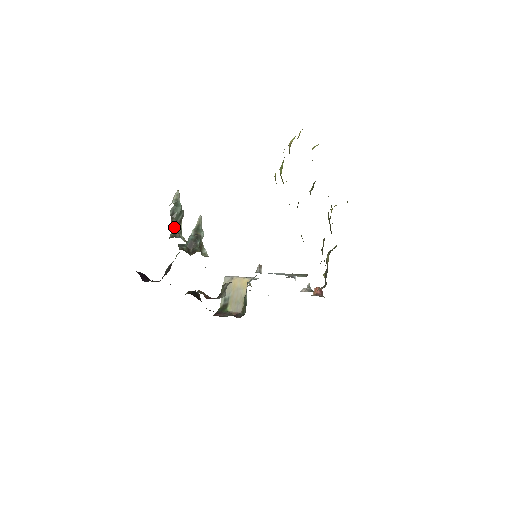
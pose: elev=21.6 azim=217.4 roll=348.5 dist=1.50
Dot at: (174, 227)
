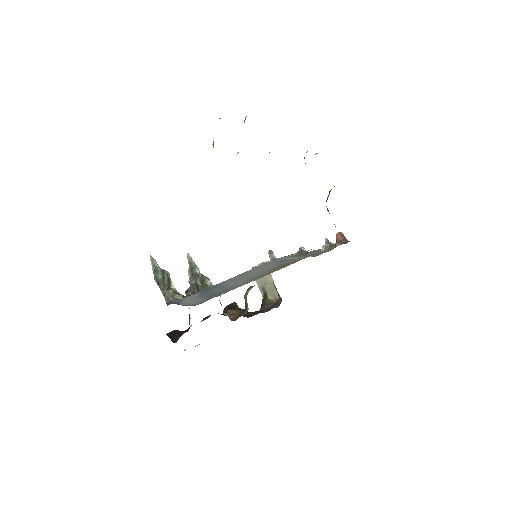
Dot at: (165, 294)
